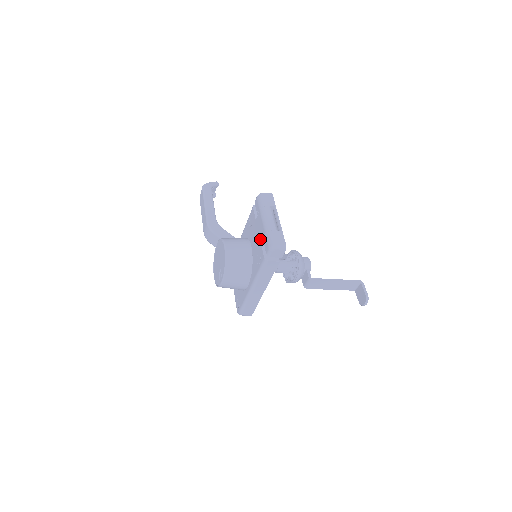
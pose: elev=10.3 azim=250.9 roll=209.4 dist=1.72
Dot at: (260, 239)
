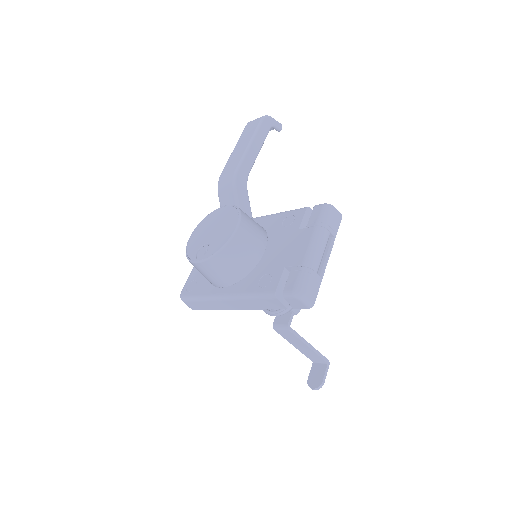
Dot at: (287, 261)
